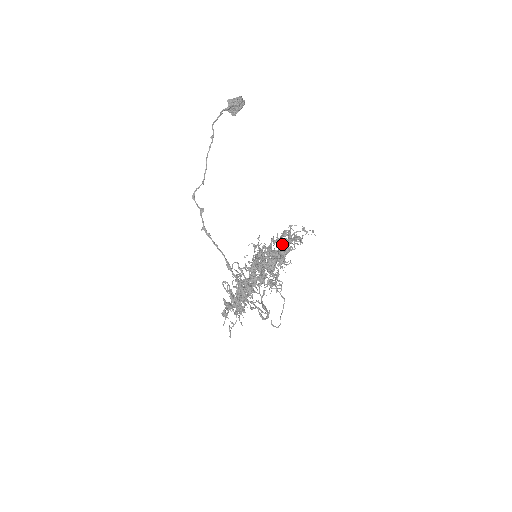
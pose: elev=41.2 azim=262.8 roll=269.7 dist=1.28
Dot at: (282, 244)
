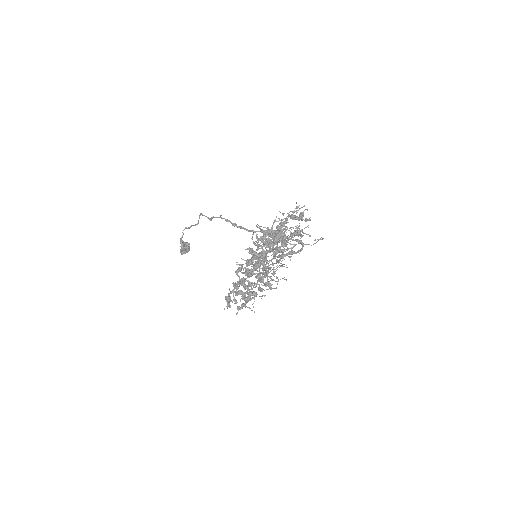
Dot at: occluded
